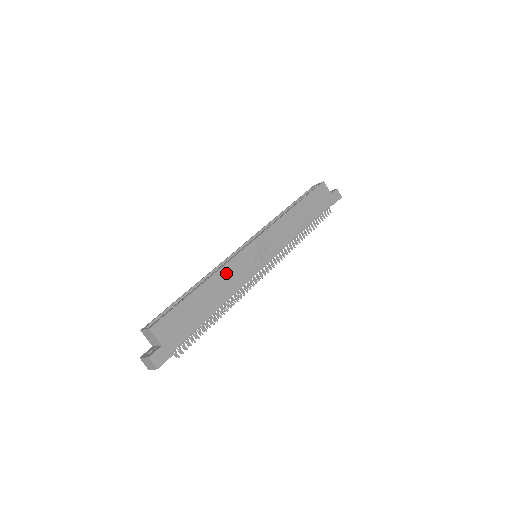
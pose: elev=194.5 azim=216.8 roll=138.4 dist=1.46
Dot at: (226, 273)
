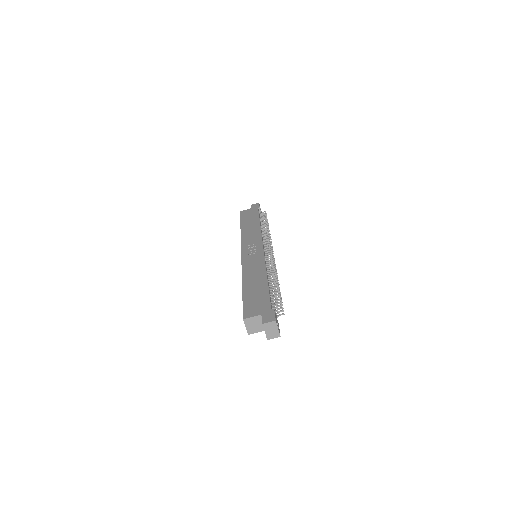
Dot at: (248, 270)
